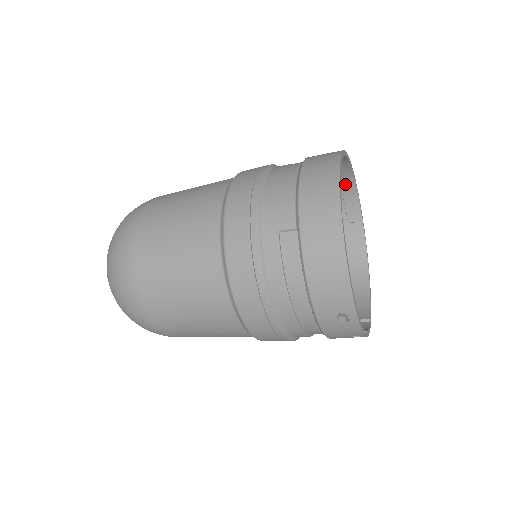
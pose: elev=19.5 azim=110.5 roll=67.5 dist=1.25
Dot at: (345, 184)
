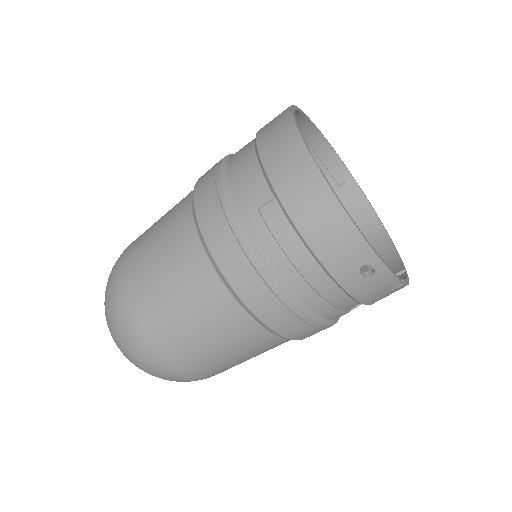
Dot at: (316, 146)
